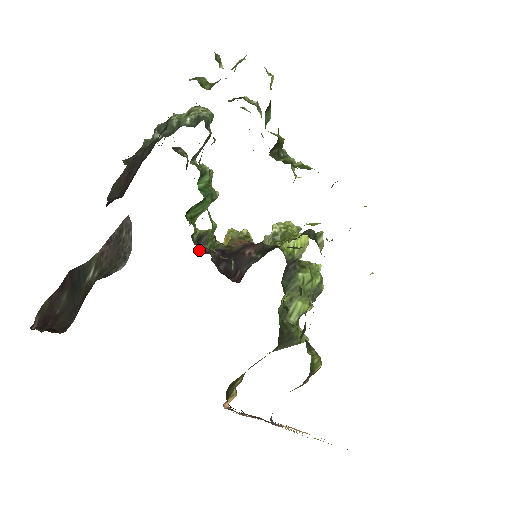
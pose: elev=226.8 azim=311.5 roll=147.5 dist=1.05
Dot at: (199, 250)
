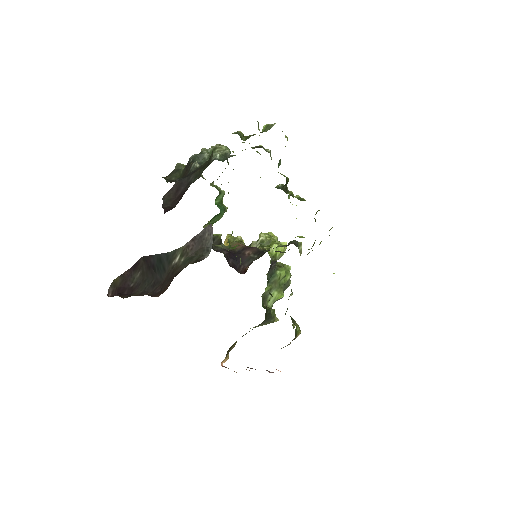
Dot at: occluded
